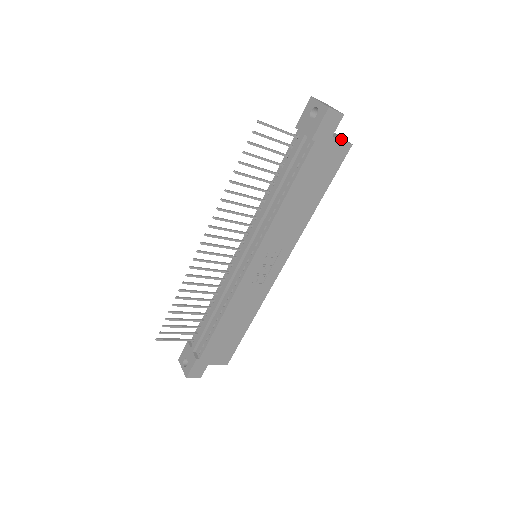
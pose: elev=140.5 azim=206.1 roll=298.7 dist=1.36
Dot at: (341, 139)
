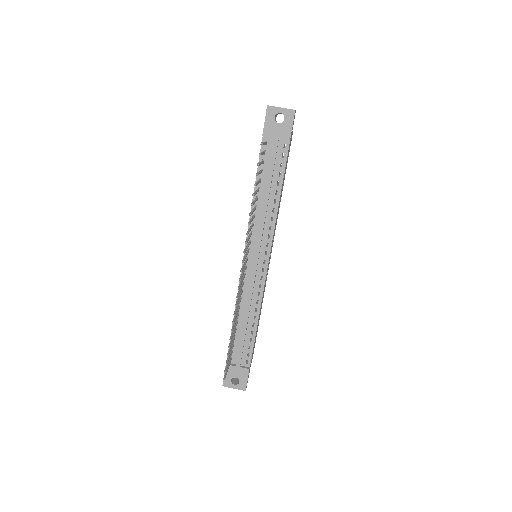
Dot at: occluded
